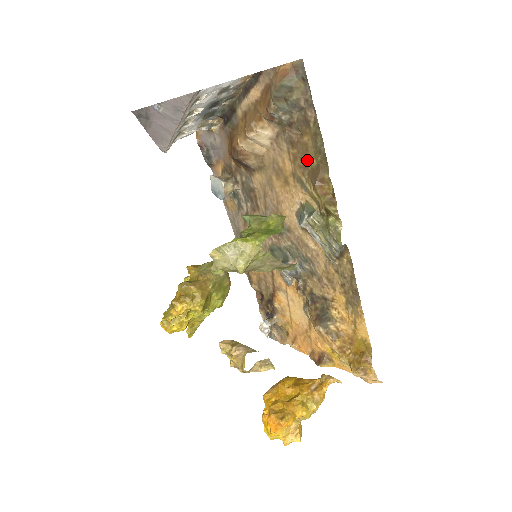
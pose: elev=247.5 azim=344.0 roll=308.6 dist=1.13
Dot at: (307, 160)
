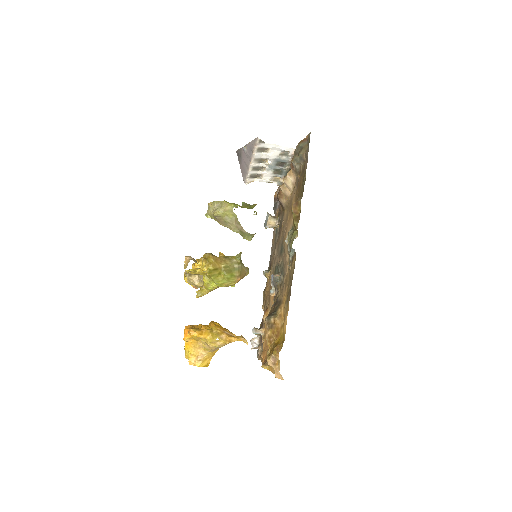
Dot at: (299, 194)
